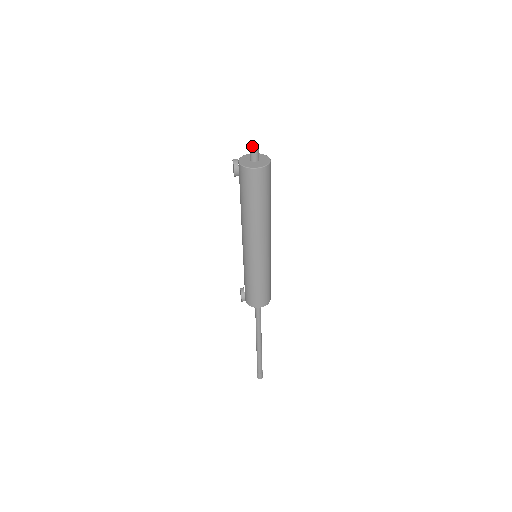
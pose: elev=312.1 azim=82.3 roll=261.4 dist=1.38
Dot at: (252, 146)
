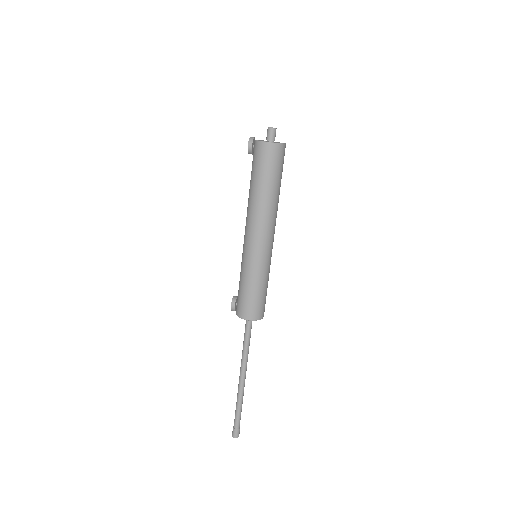
Dot at: (271, 127)
